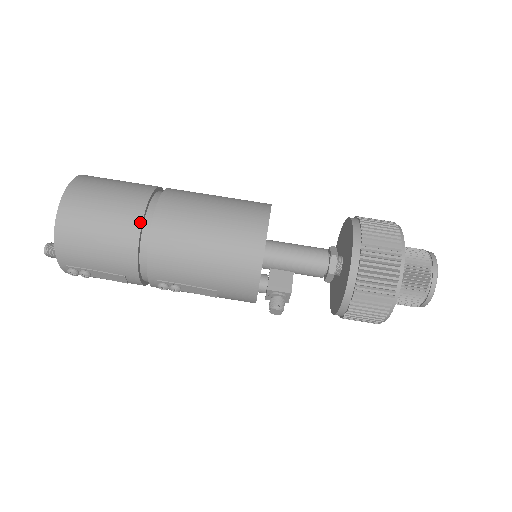
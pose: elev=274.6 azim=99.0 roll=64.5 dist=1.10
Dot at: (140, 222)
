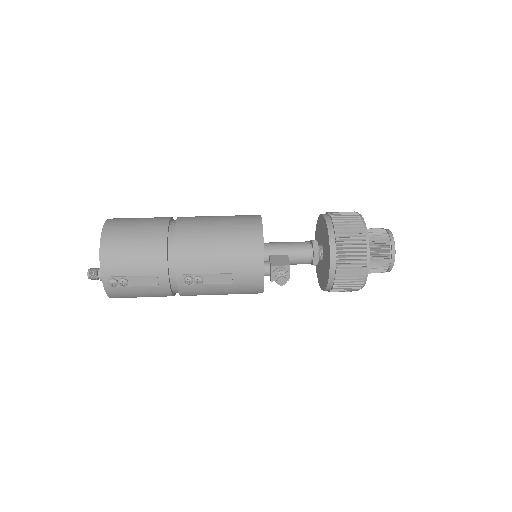
Dot at: (166, 230)
